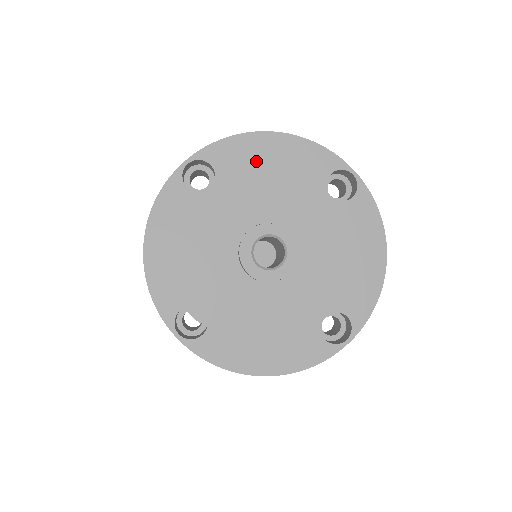
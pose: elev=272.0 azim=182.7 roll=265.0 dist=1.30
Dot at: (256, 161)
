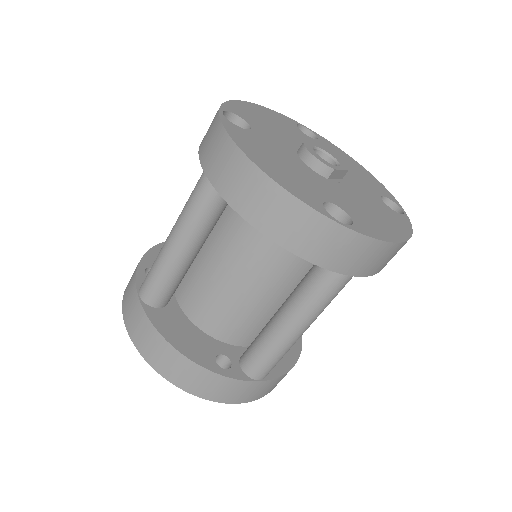
Dot at: (257, 115)
